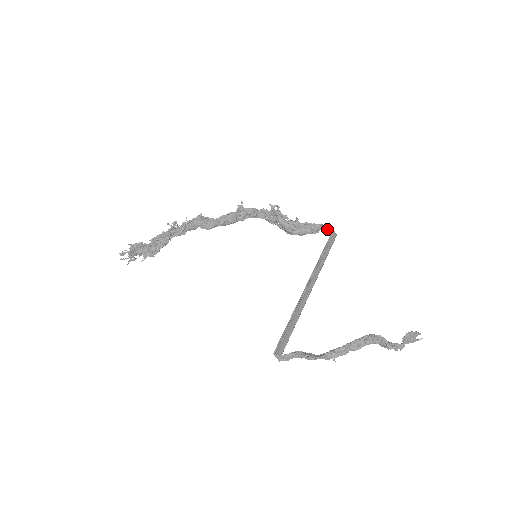
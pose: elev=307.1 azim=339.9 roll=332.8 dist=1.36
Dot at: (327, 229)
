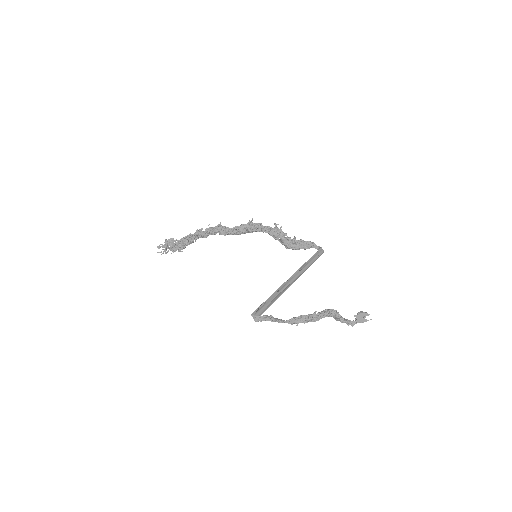
Dot at: (317, 247)
